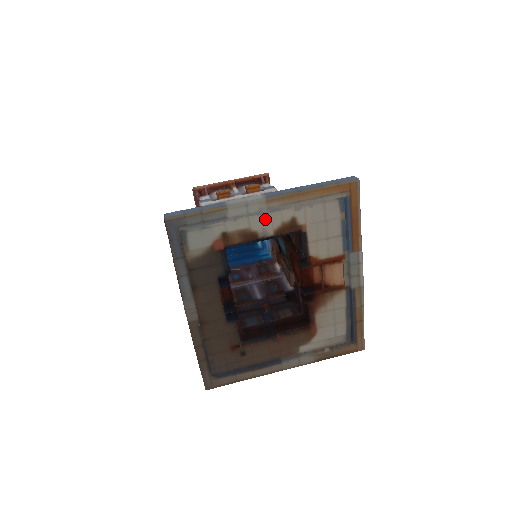
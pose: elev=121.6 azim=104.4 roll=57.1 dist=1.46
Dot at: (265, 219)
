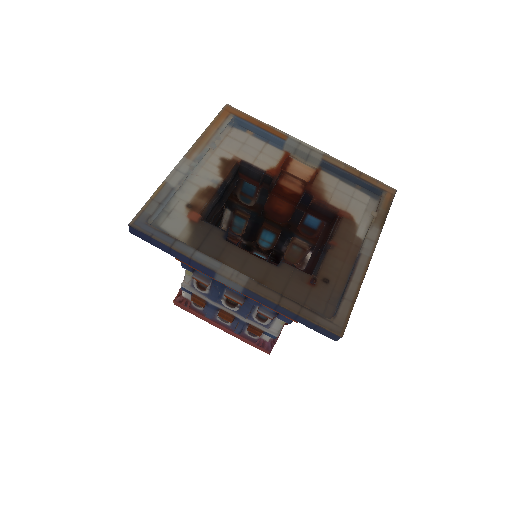
Dot at: (204, 174)
